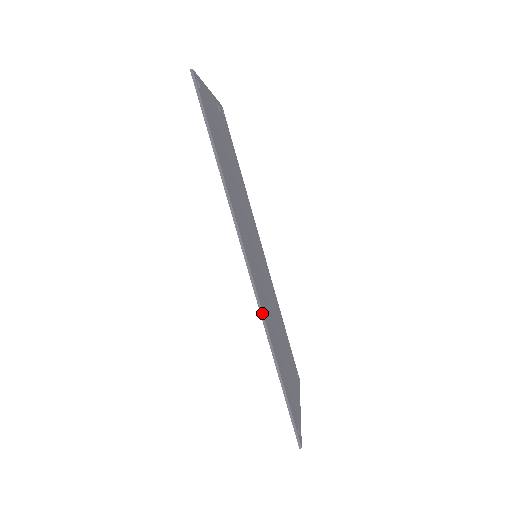
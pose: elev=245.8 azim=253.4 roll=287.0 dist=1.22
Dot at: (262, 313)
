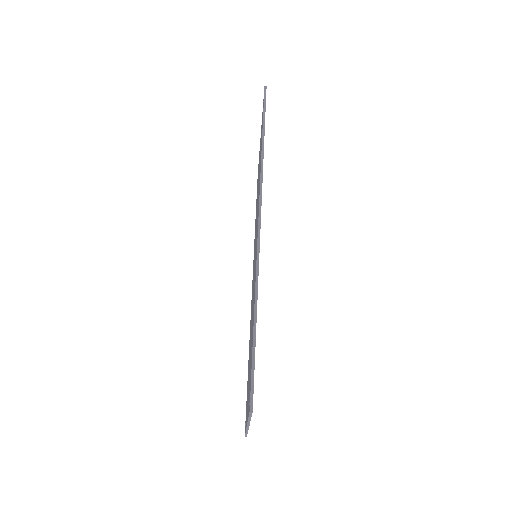
Dot at: occluded
